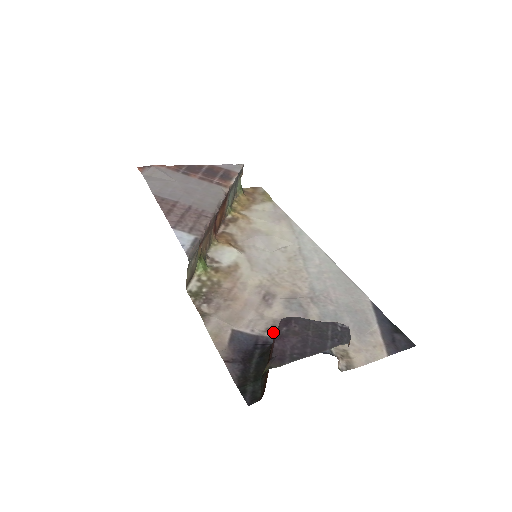
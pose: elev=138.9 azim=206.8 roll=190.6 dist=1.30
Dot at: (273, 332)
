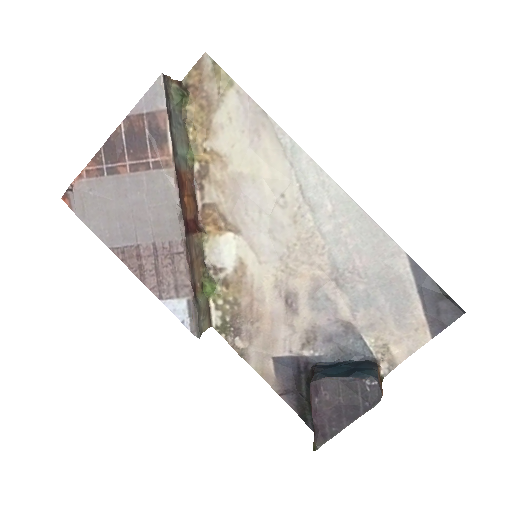
Dot at: (309, 348)
